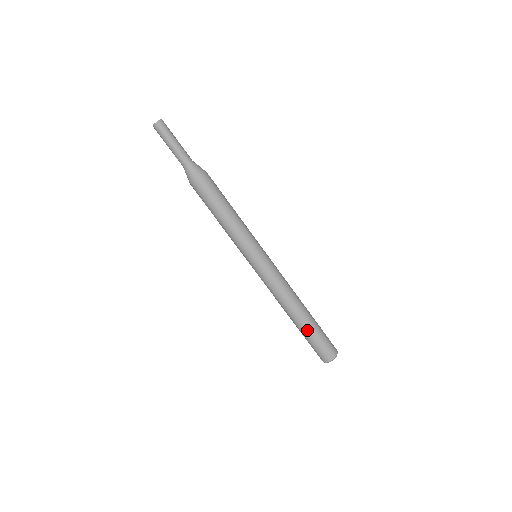
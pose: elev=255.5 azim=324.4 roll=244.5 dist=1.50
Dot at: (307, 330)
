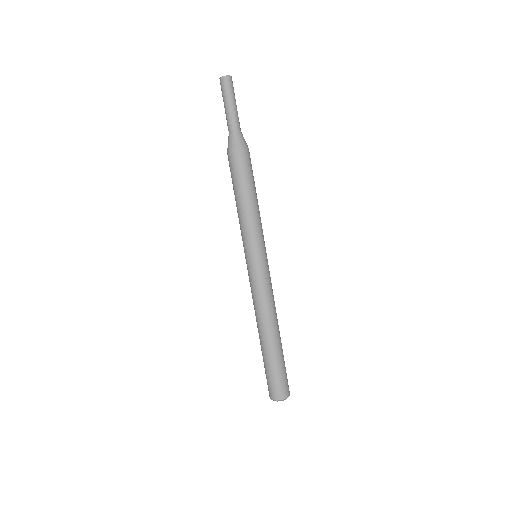
Dot at: (263, 355)
